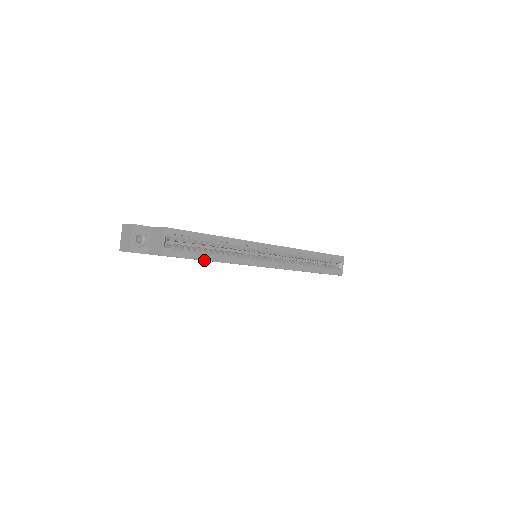
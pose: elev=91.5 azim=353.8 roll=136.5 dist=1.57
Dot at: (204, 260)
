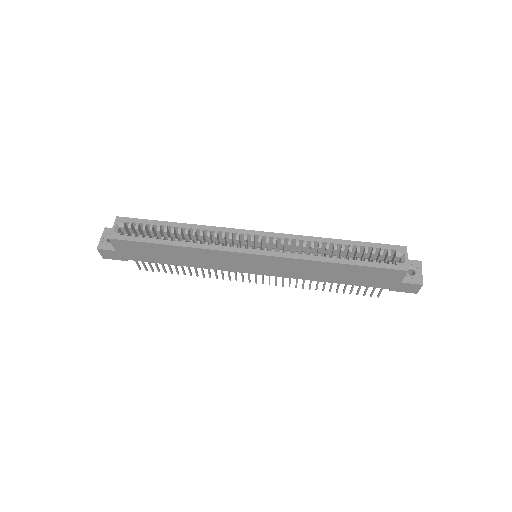
Dot at: (159, 244)
